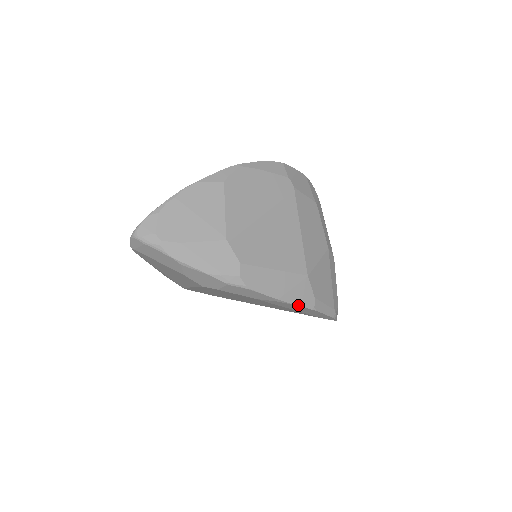
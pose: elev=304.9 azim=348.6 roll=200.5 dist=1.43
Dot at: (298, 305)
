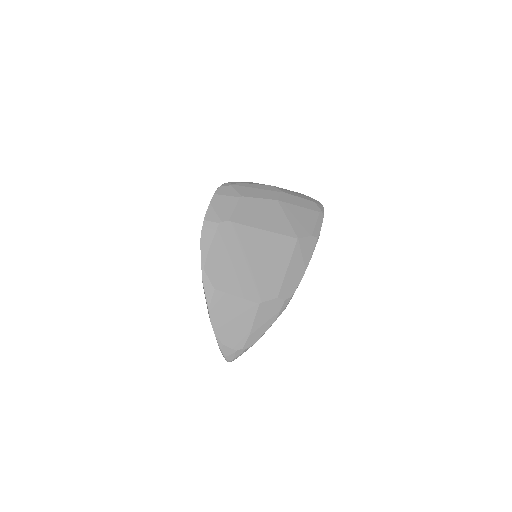
Dot at: occluded
